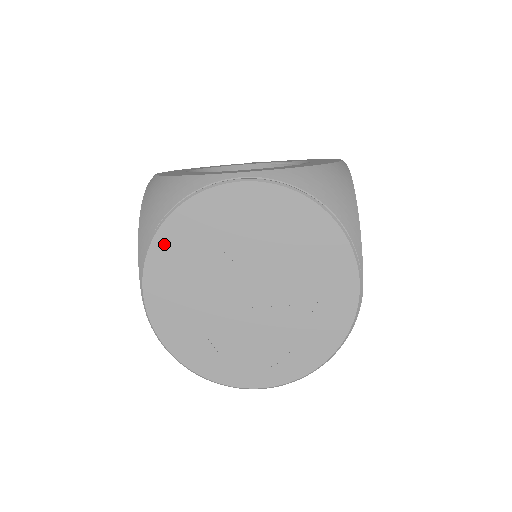
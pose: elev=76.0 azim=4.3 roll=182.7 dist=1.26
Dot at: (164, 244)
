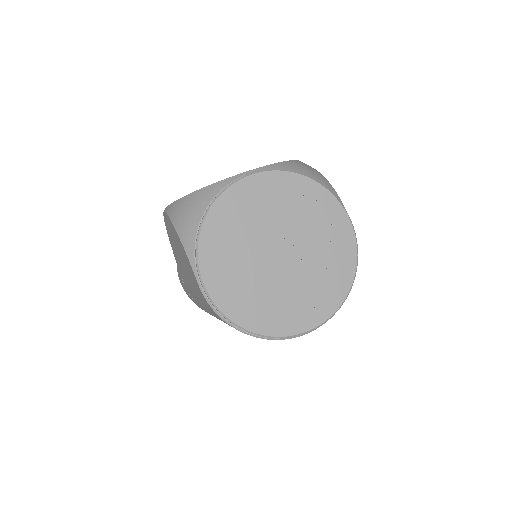
Dot at: (209, 235)
